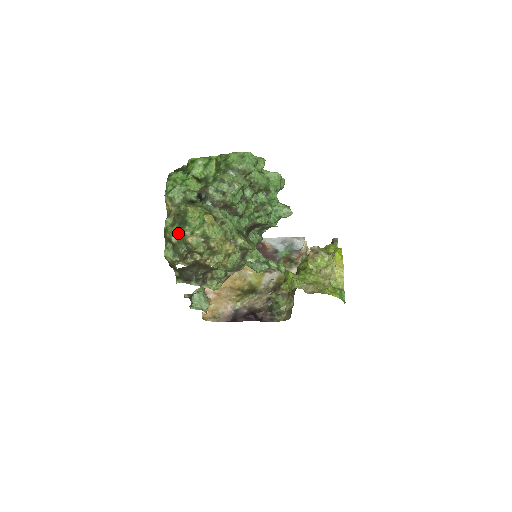
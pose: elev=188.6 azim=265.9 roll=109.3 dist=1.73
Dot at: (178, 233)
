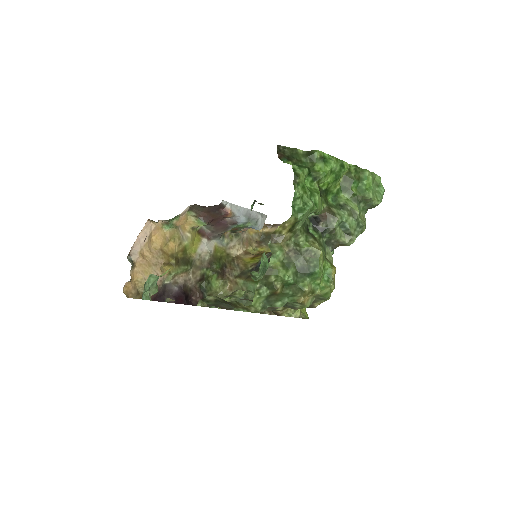
Dot at: (292, 283)
